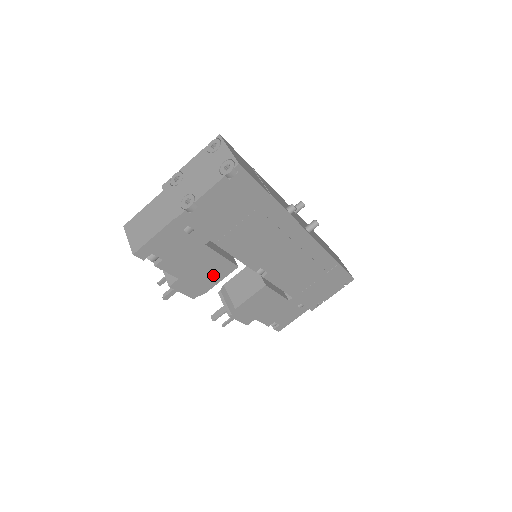
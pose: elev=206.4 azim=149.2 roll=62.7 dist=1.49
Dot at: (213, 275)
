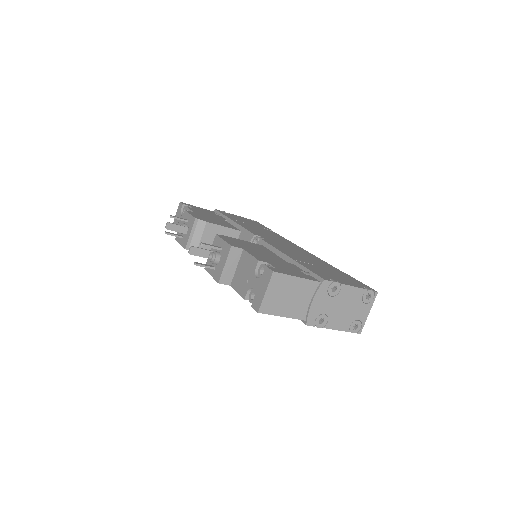
Dot at: occluded
